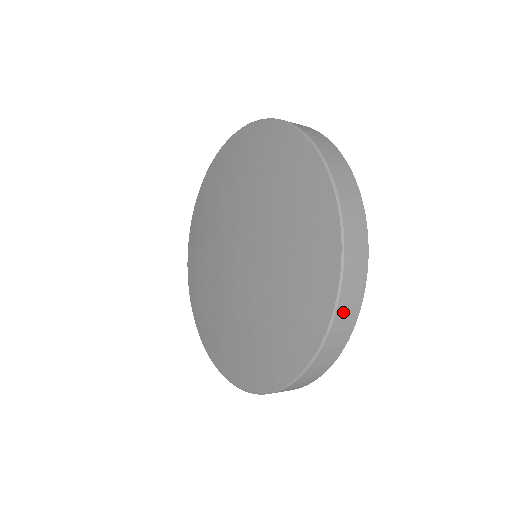
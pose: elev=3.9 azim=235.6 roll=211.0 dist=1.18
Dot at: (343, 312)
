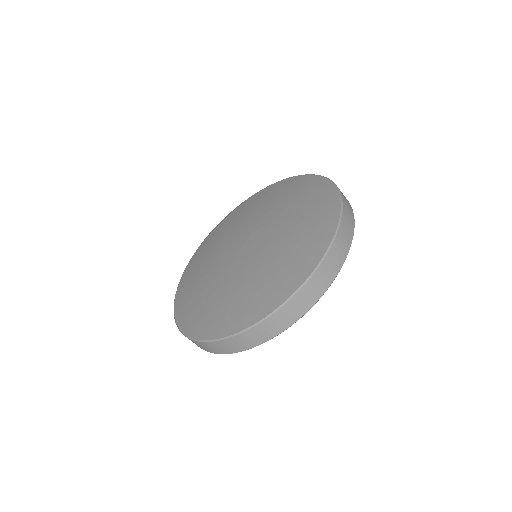
Dot at: (339, 243)
